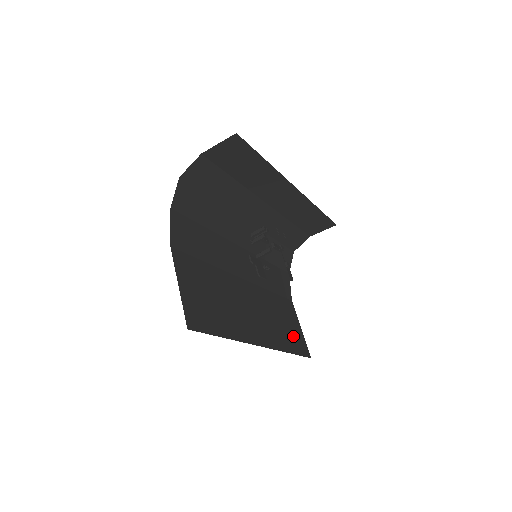
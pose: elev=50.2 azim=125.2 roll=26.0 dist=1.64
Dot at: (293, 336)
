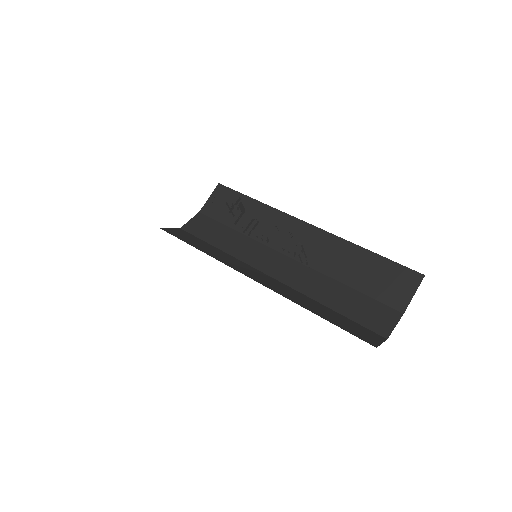
Dot at: occluded
